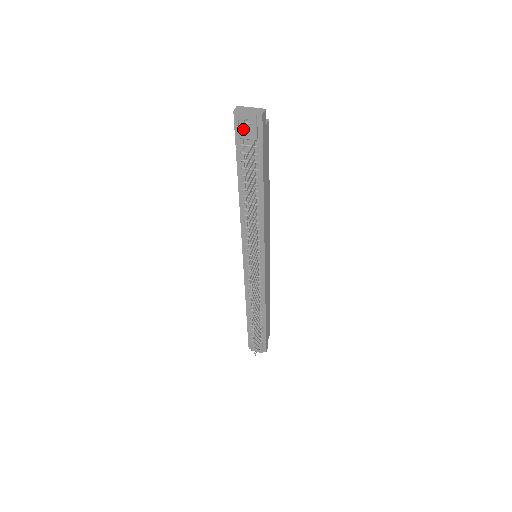
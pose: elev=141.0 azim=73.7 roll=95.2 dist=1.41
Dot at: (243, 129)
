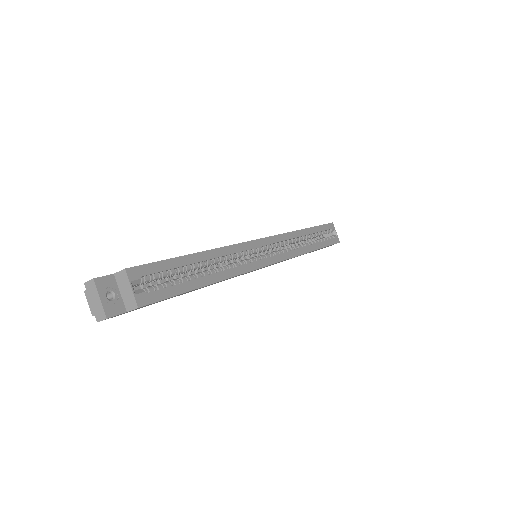
Dot at: occluded
